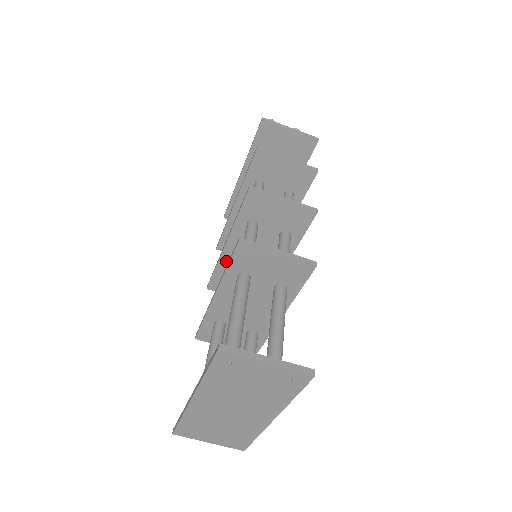
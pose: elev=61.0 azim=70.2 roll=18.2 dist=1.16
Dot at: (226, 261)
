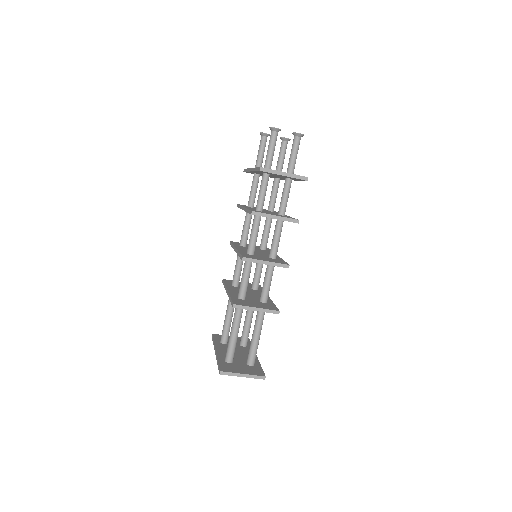
Dot at: occluded
